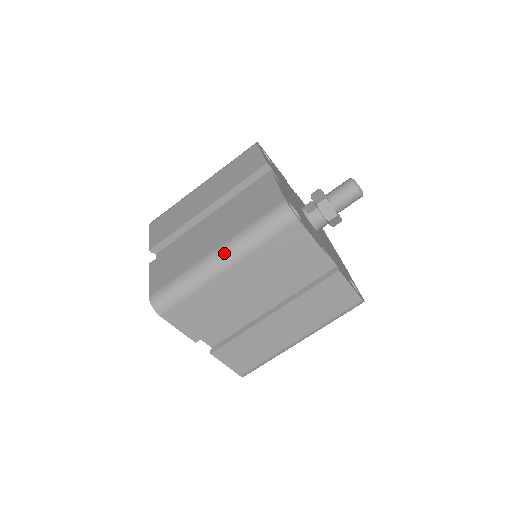
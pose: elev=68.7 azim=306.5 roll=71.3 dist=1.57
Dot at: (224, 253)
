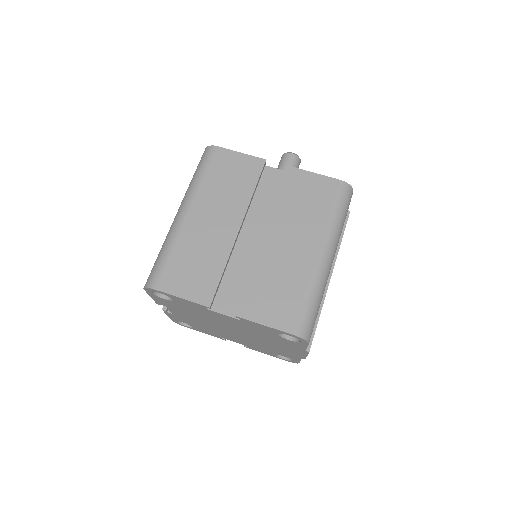
Dot at: (180, 206)
